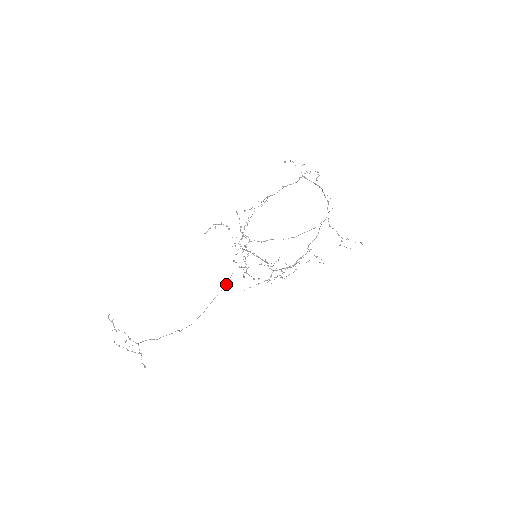
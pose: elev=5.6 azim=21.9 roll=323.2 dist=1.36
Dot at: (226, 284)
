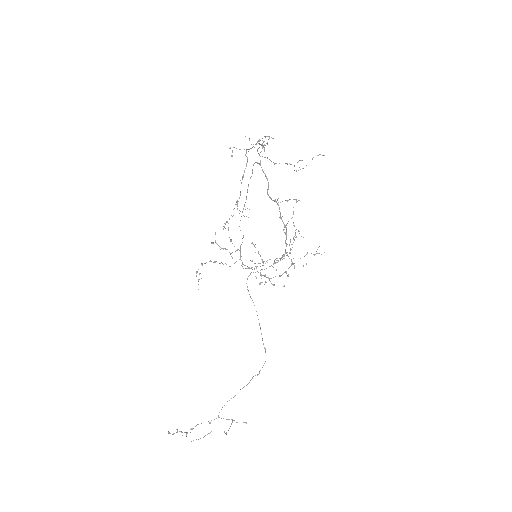
Dot at: occluded
